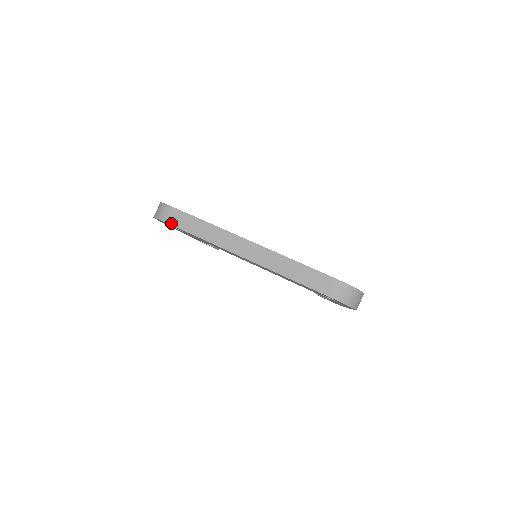
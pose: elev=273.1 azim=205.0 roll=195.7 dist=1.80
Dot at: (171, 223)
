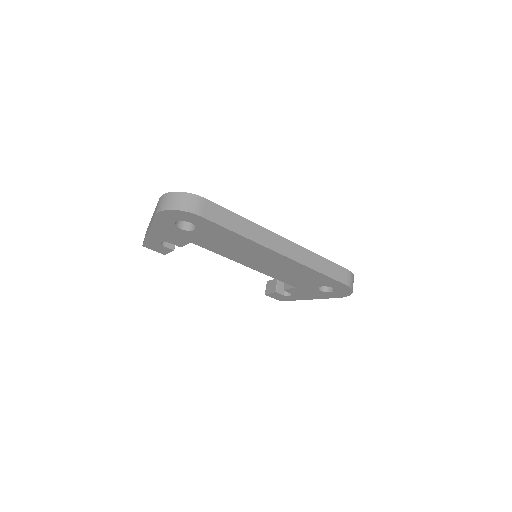
Dot at: (208, 217)
